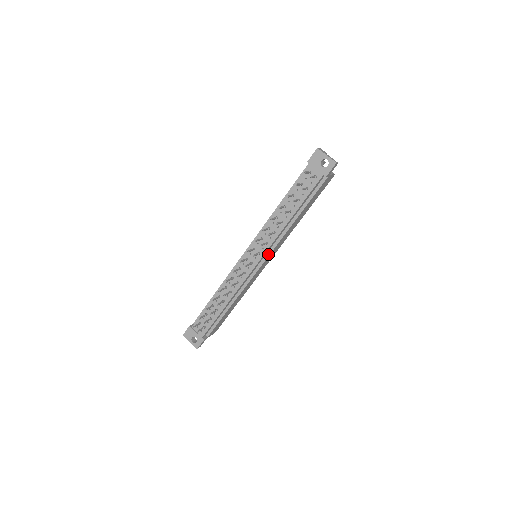
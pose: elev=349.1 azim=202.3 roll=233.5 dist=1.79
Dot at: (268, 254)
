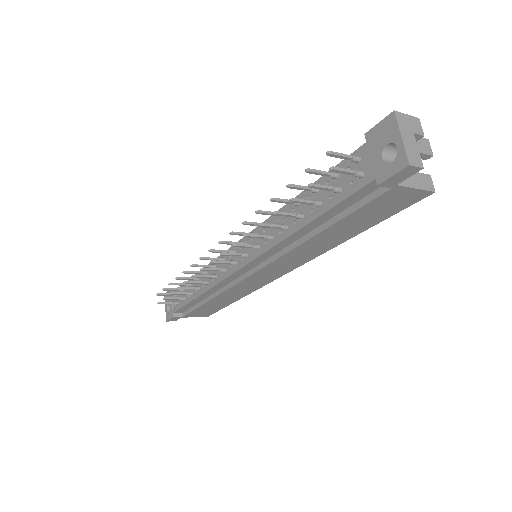
Dot at: (262, 265)
